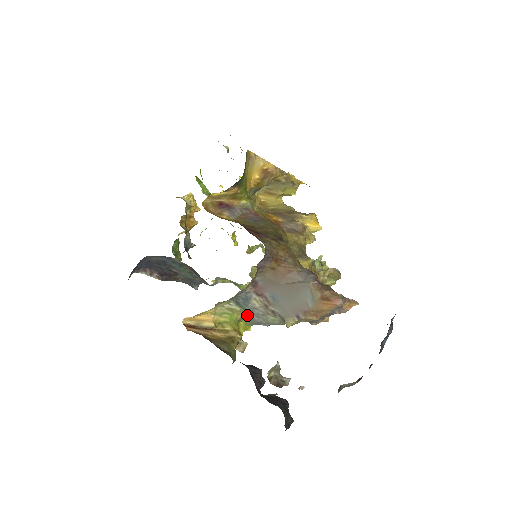
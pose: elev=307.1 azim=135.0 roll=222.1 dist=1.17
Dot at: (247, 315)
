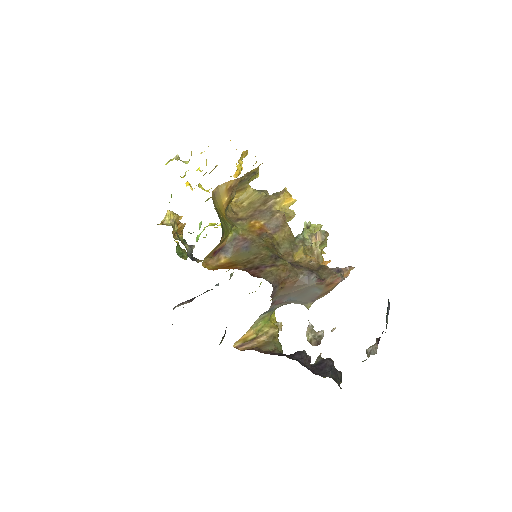
Dot at: (274, 310)
